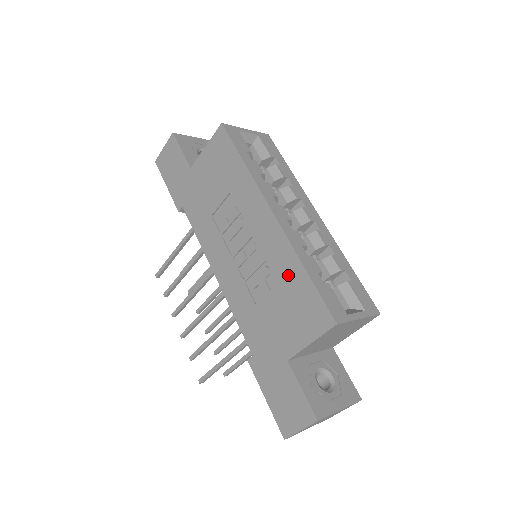
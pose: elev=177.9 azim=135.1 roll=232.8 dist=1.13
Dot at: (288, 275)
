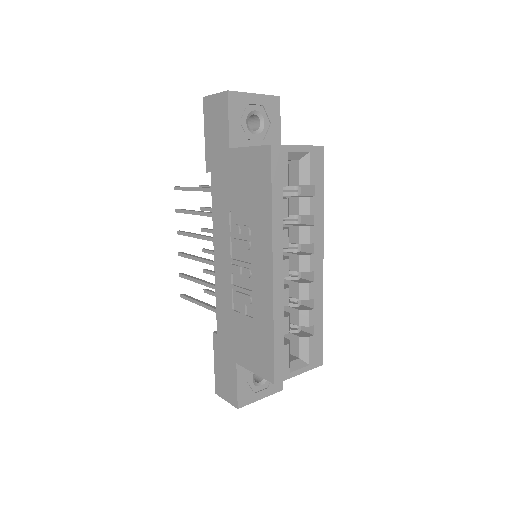
Dot at: (261, 322)
